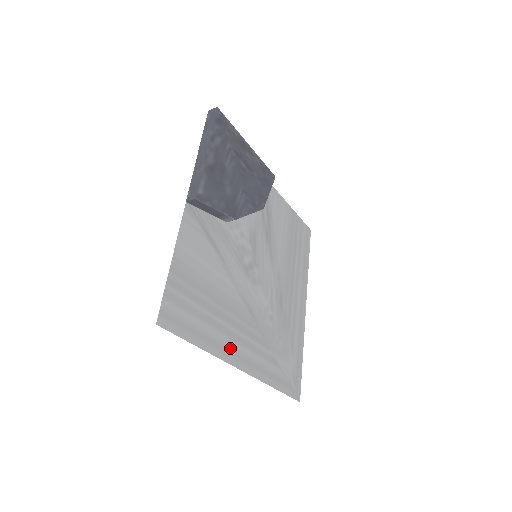
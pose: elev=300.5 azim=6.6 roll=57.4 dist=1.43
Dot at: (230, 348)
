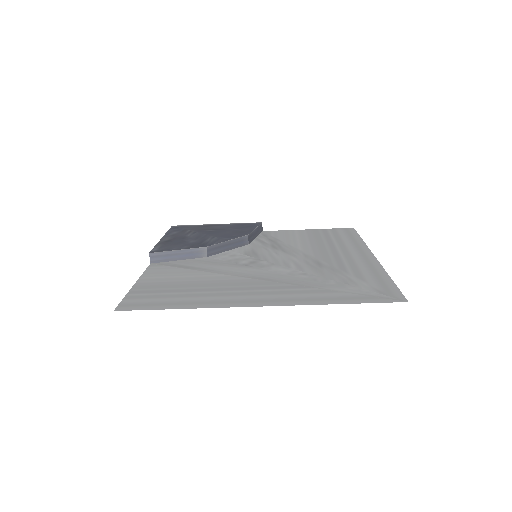
Dot at: (232, 300)
